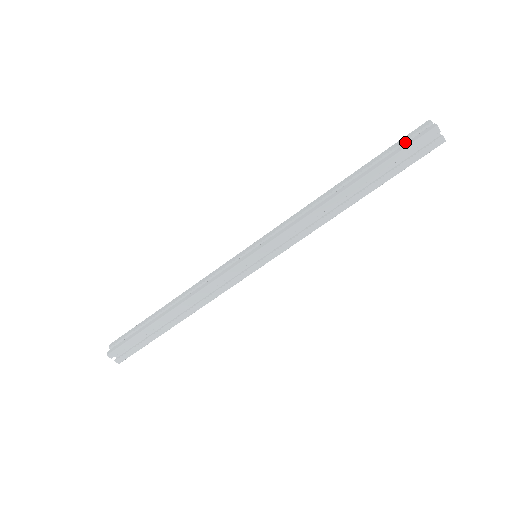
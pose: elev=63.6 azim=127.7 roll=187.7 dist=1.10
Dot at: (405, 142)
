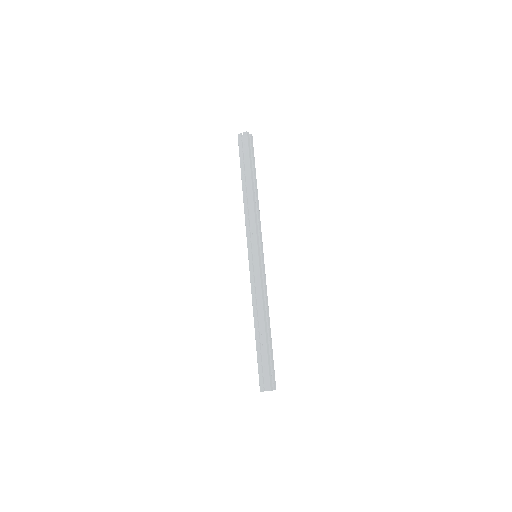
Dot at: (243, 149)
